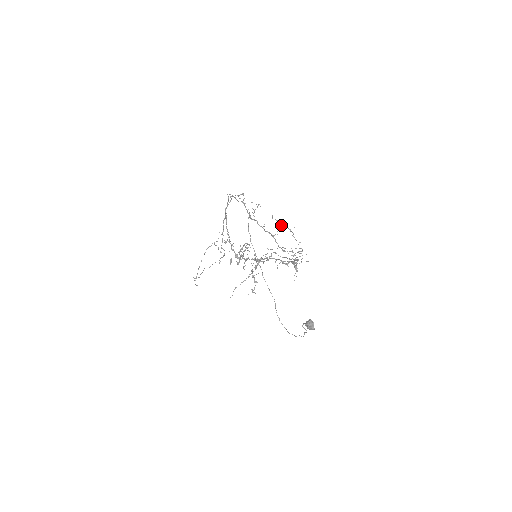
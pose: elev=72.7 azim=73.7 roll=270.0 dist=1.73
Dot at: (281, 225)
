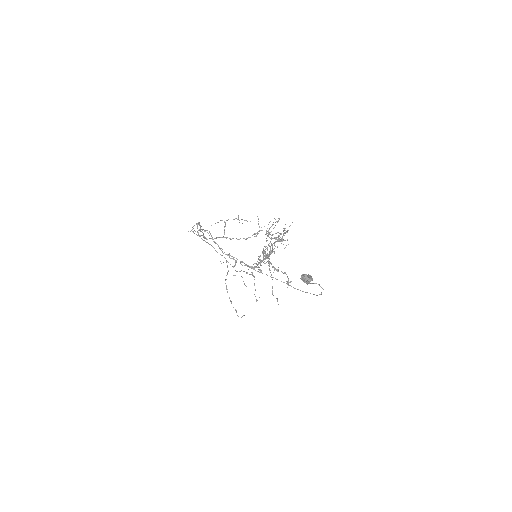
Dot at: occluded
